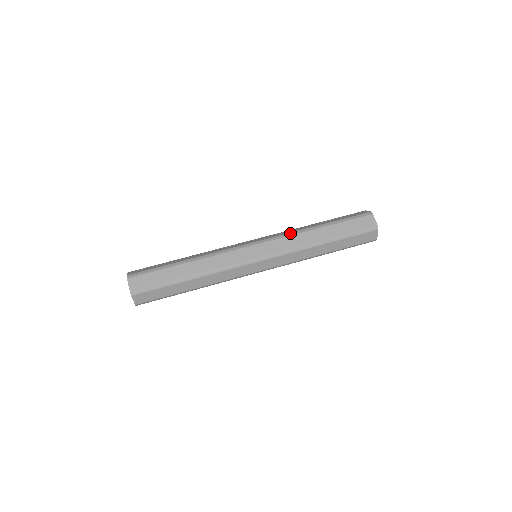
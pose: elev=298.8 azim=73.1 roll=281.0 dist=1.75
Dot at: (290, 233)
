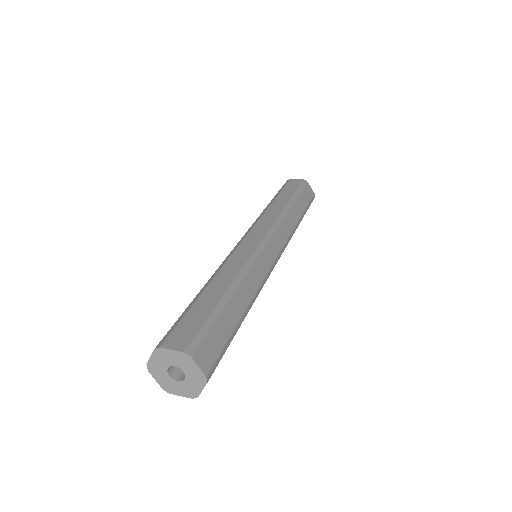
Dot at: (279, 217)
